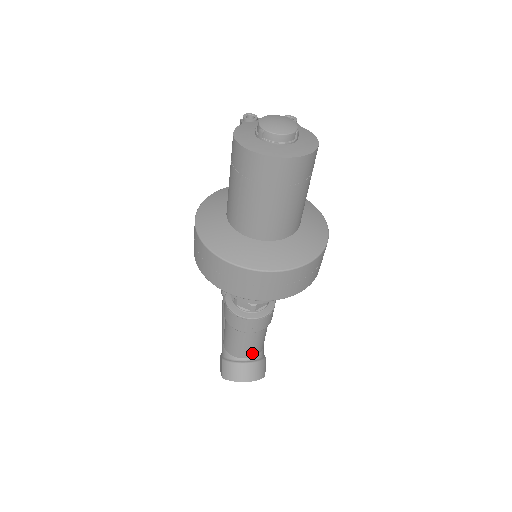
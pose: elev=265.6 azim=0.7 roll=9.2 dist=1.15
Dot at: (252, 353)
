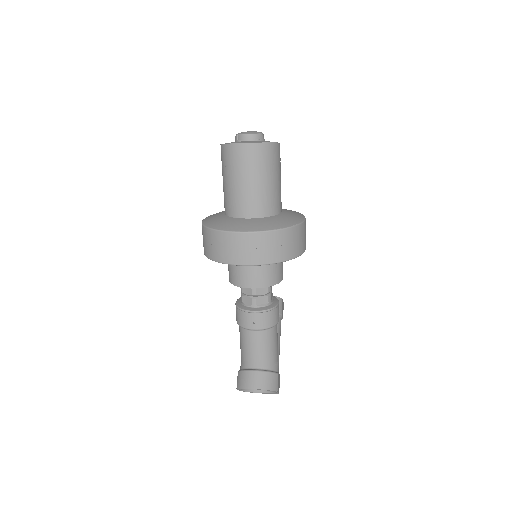
Dot at: (262, 361)
